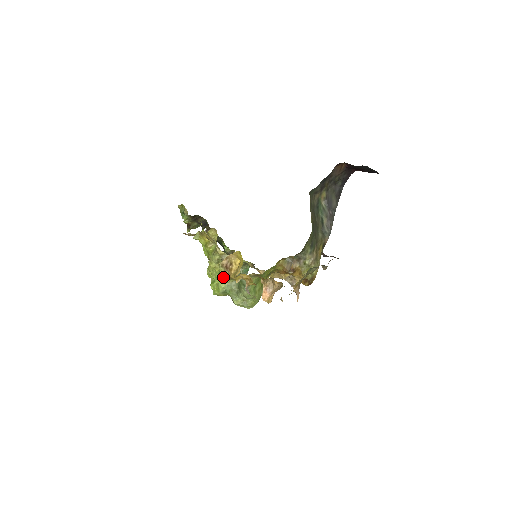
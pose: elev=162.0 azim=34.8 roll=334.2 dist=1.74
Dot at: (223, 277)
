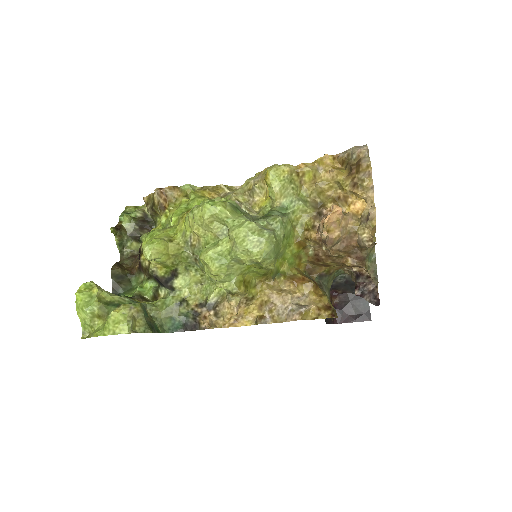
Dot at: (284, 164)
